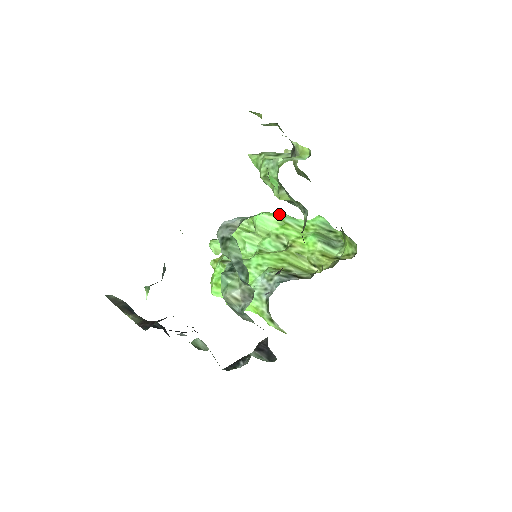
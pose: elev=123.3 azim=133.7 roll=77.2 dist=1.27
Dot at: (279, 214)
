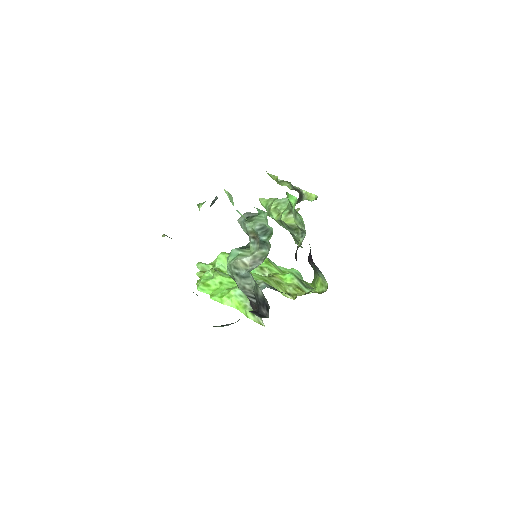
Dot at: occluded
